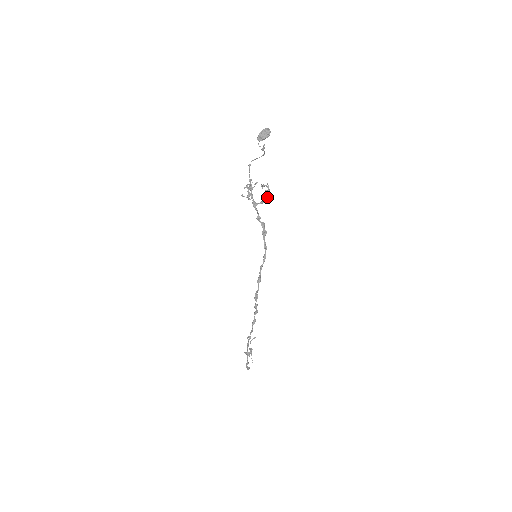
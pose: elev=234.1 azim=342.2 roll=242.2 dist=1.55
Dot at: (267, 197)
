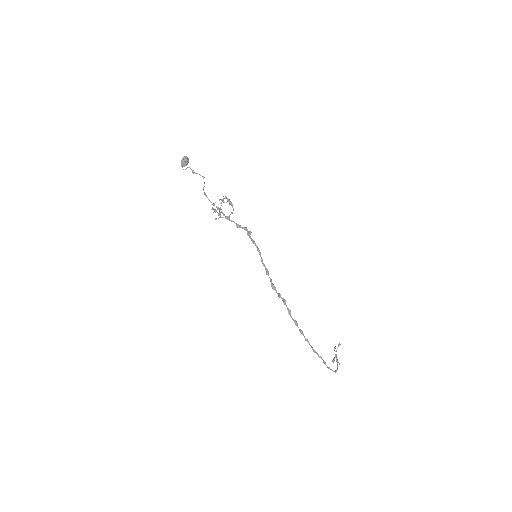
Dot at: occluded
